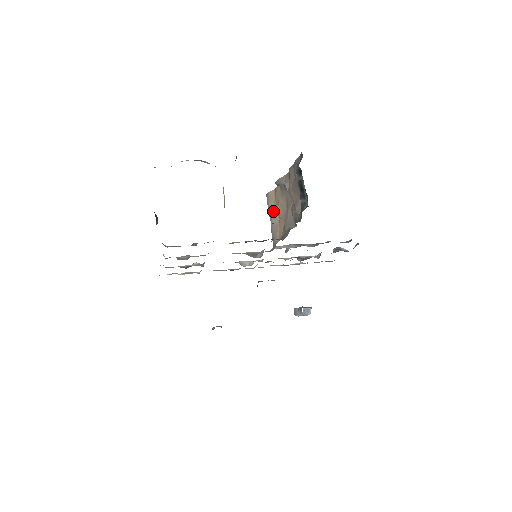
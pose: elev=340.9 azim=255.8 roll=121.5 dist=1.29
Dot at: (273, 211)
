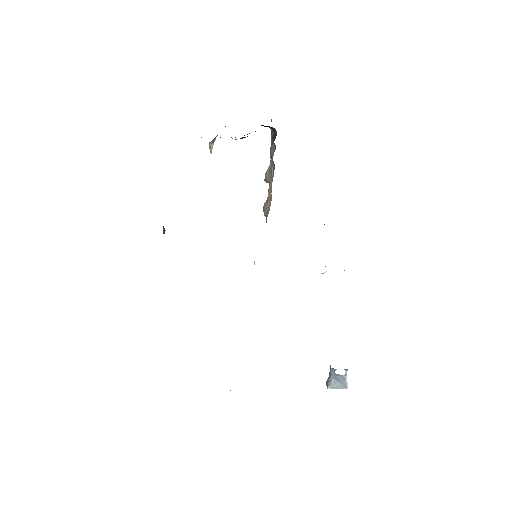
Dot at: (266, 205)
